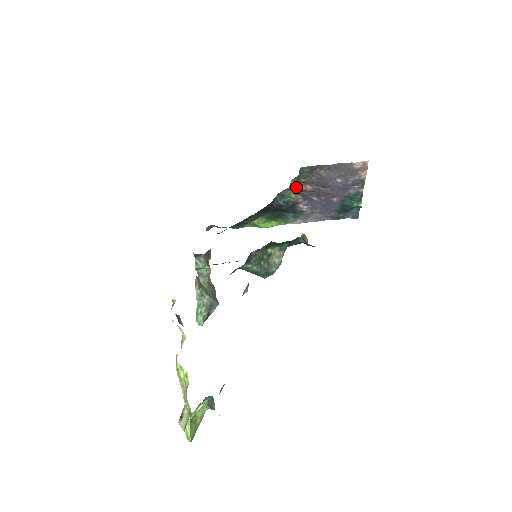
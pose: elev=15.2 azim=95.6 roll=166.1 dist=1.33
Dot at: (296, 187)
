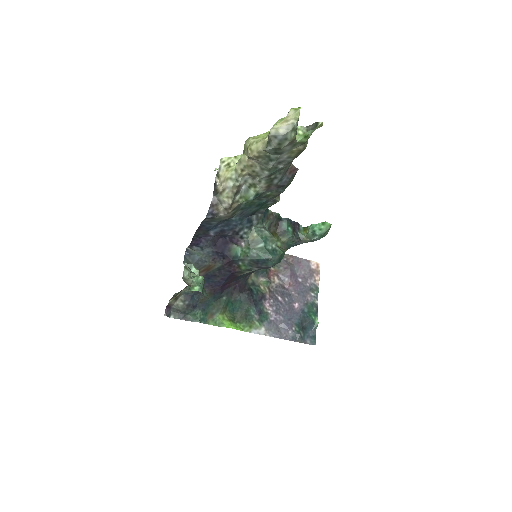
Dot at: (266, 274)
